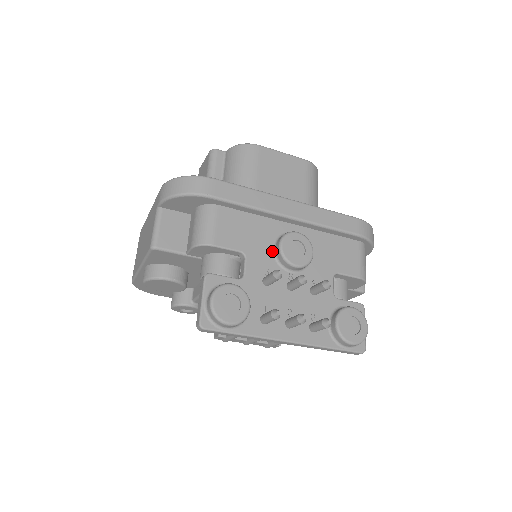
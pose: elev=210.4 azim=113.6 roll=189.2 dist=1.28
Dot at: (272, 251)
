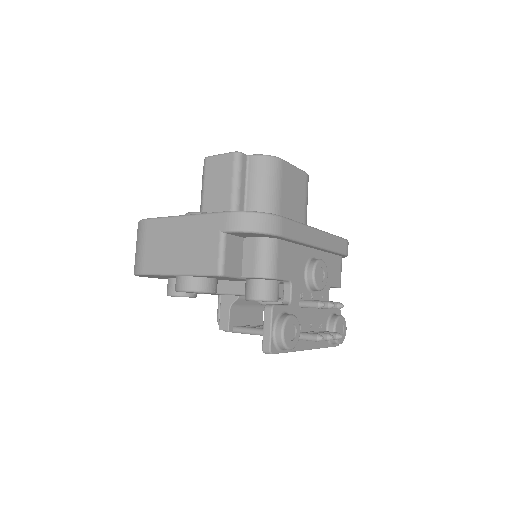
Dot at: (304, 276)
